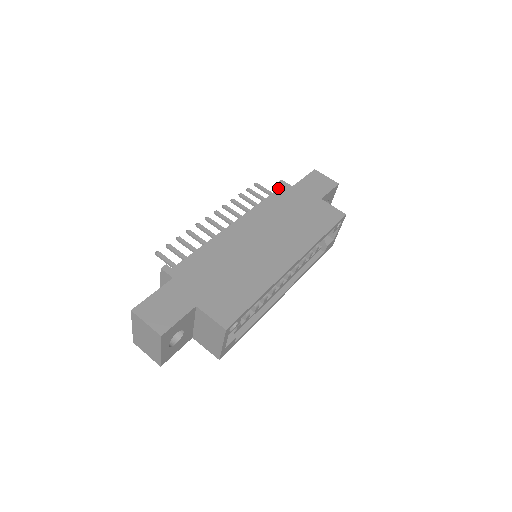
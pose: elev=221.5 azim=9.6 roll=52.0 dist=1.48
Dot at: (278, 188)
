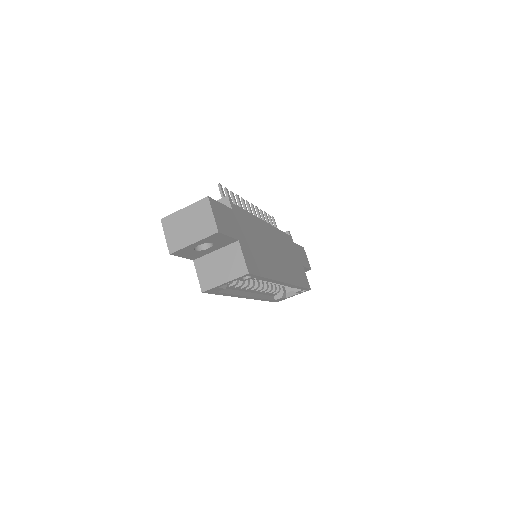
Dot at: occluded
